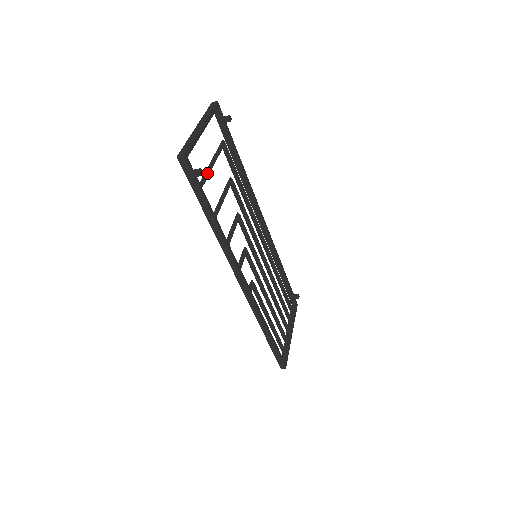
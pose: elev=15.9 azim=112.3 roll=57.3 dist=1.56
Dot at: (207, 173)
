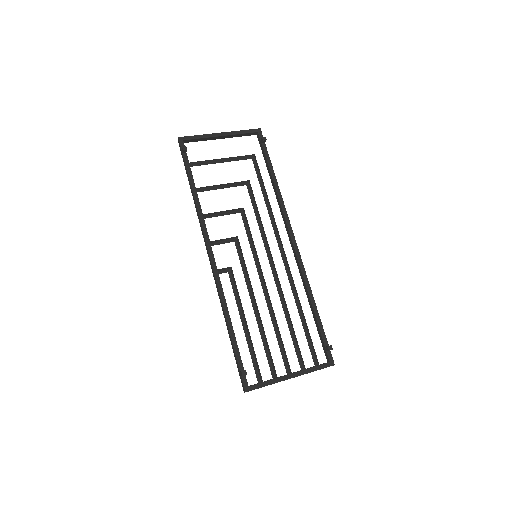
Dot at: (207, 161)
